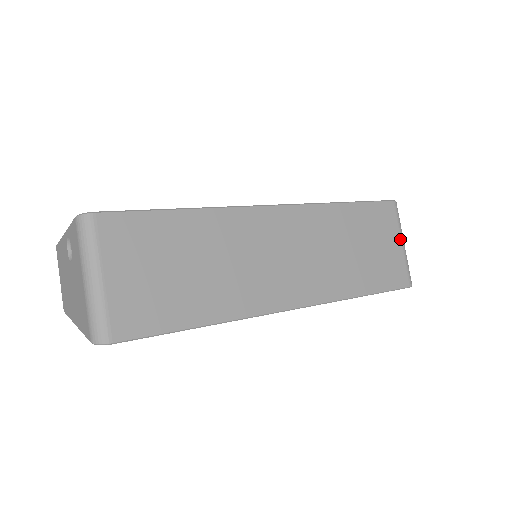
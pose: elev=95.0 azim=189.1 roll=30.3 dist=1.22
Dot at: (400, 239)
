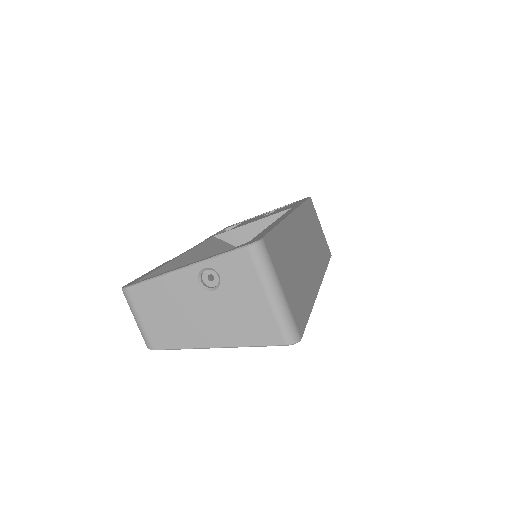
Dot at: (320, 224)
